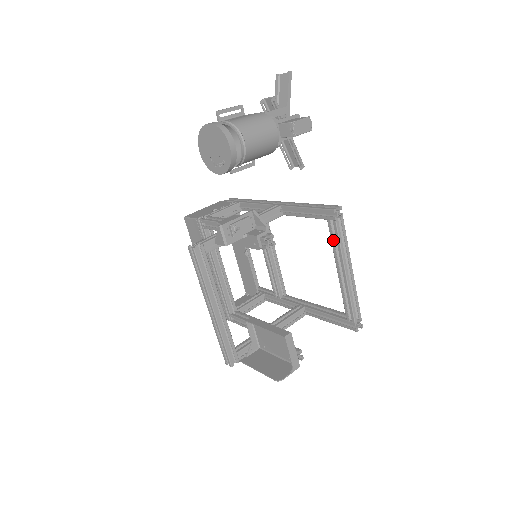
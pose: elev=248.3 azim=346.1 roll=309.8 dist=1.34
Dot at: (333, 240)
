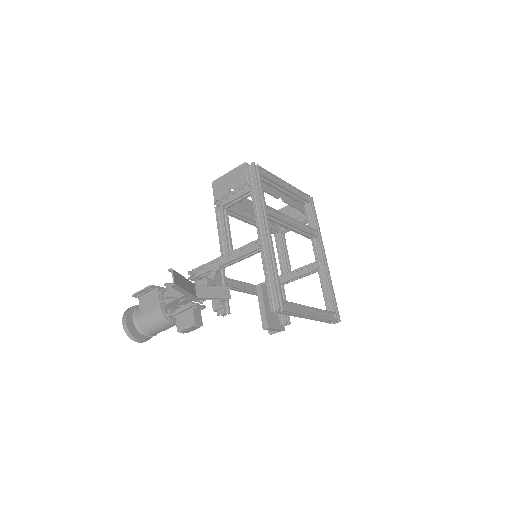
Dot at: occluded
